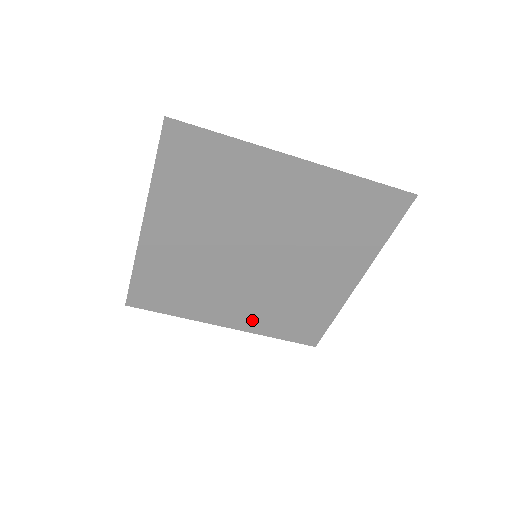
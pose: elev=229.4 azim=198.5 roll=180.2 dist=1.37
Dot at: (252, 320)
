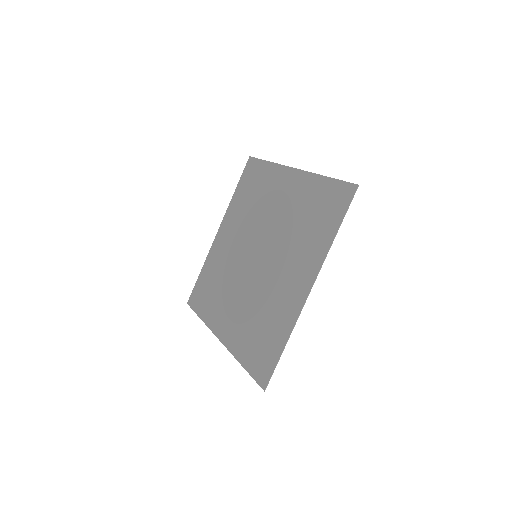
Dot at: (235, 334)
